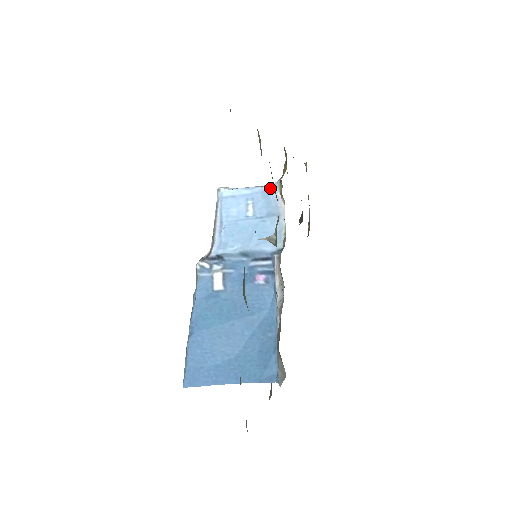
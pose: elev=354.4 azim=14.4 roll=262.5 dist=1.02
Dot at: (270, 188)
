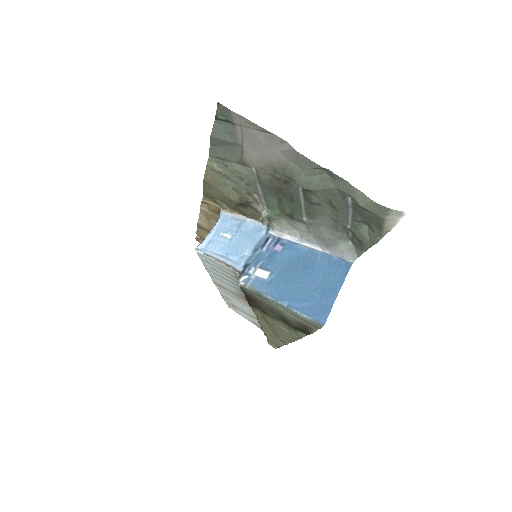
Dot at: (222, 218)
